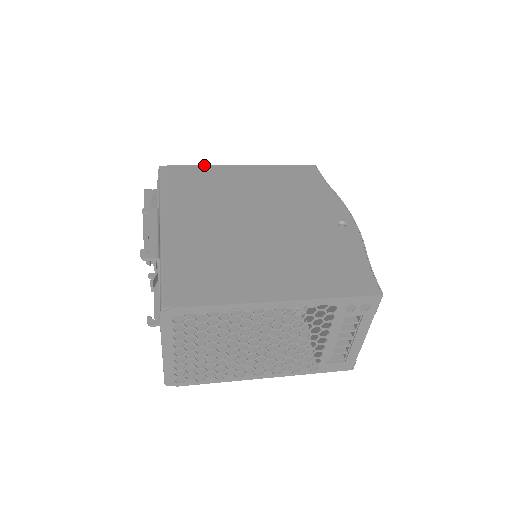
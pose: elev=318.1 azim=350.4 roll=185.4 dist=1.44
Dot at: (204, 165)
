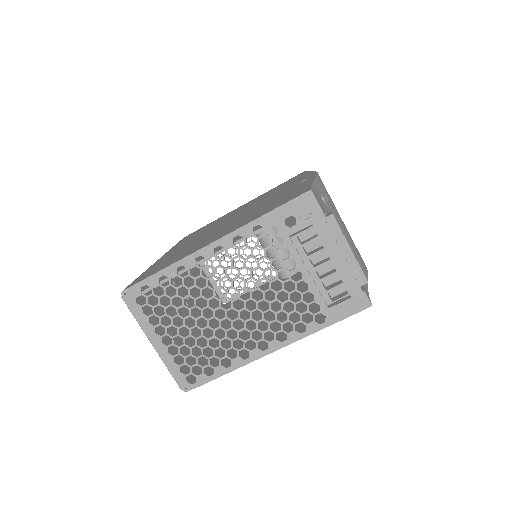
Dot at: occluded
